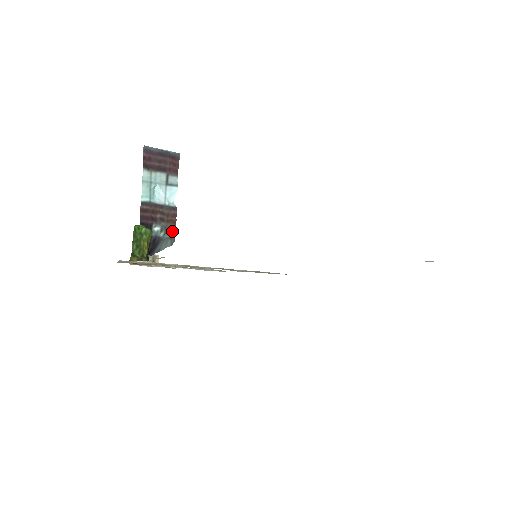
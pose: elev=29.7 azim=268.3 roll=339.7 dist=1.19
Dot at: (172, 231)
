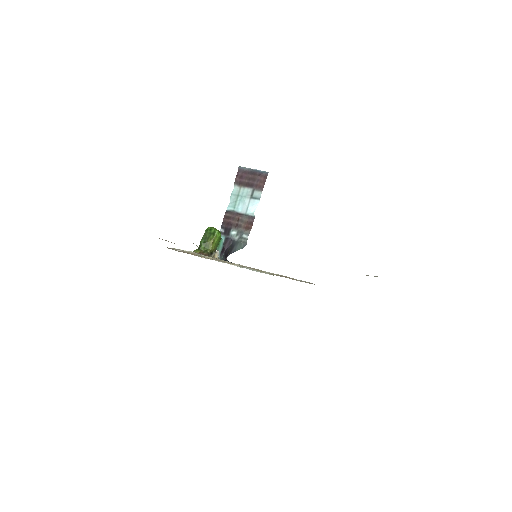
Dot at: (246, 236)
